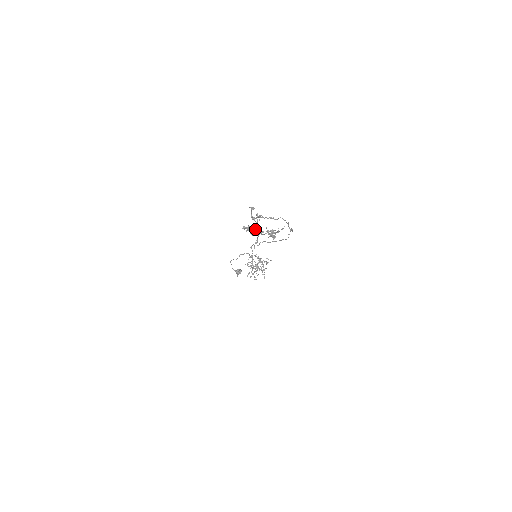
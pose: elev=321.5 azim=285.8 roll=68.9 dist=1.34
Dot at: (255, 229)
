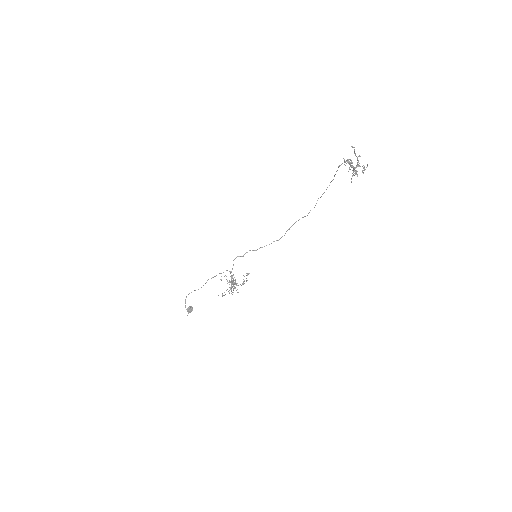
Dot at: (352, 165)
